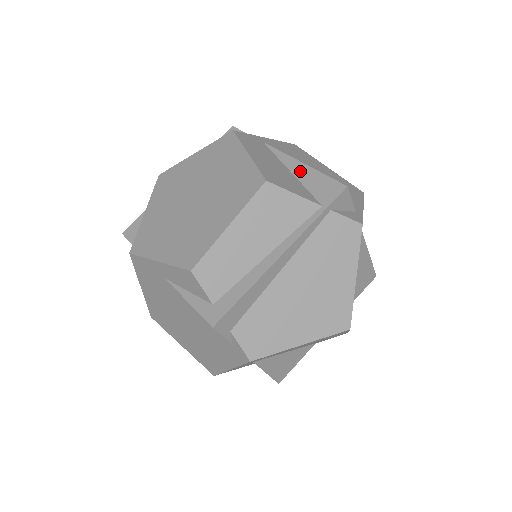
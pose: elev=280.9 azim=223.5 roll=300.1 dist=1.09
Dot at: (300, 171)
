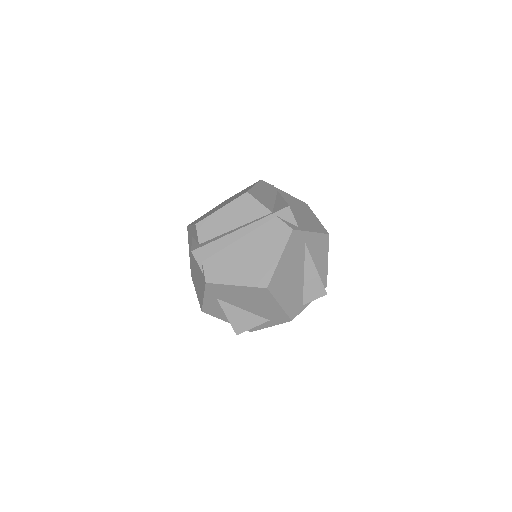
Dot at: (279, 201)
